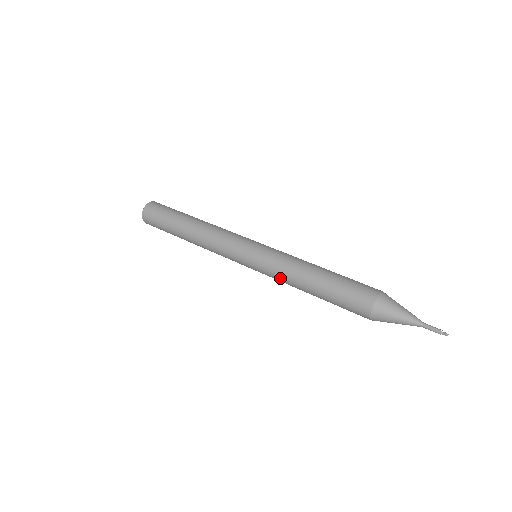
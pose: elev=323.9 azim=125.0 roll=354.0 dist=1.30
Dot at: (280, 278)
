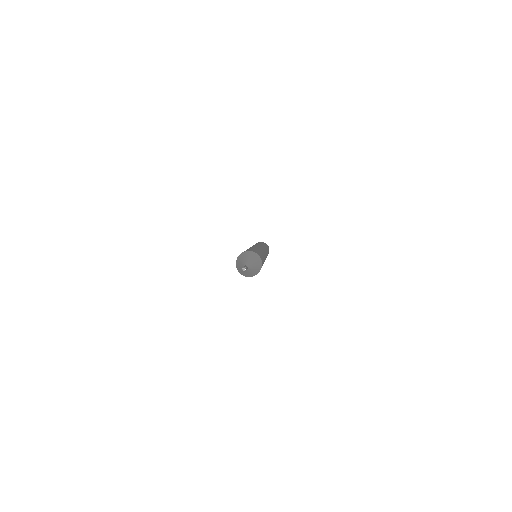
Dot at: occluded
